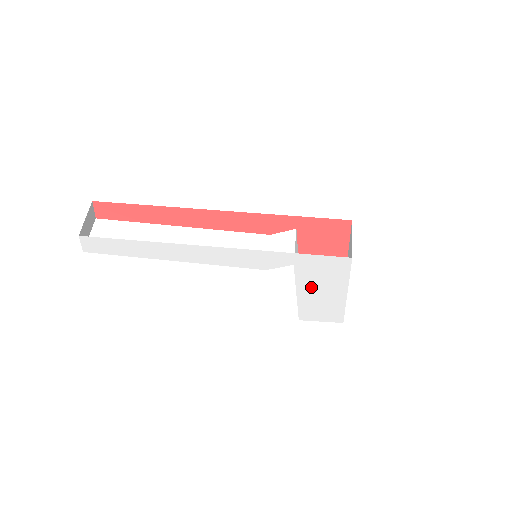
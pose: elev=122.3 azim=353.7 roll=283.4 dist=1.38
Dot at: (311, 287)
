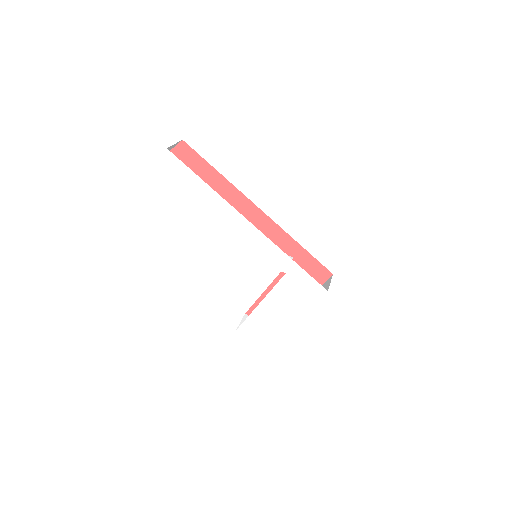
Dot at: (277, 302)
